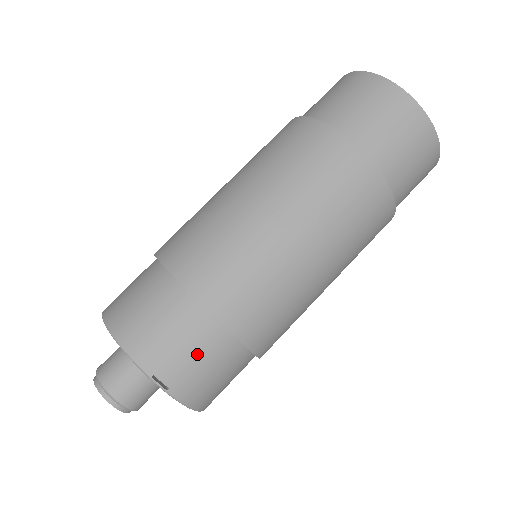
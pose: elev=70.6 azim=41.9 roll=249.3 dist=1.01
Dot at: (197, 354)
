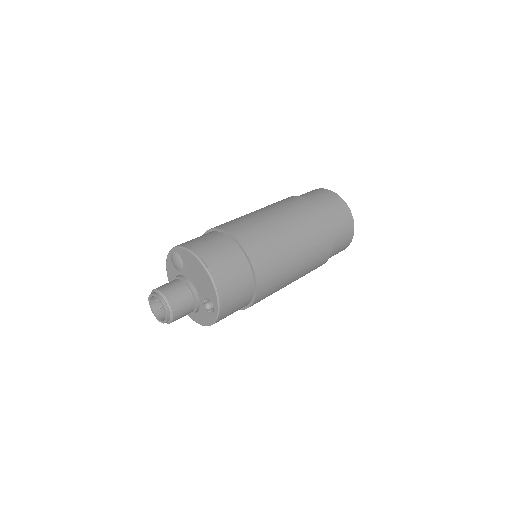
Dot at: (226, 257)
